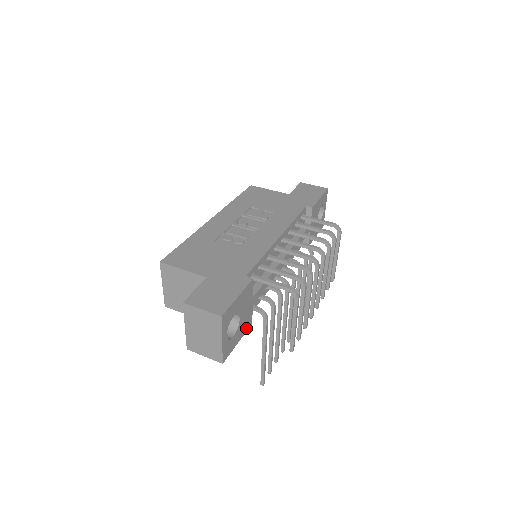
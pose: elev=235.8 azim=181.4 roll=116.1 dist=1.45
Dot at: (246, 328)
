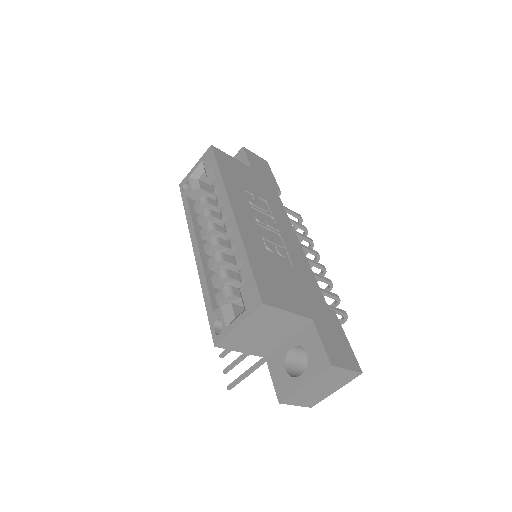
Dot at: occluded
